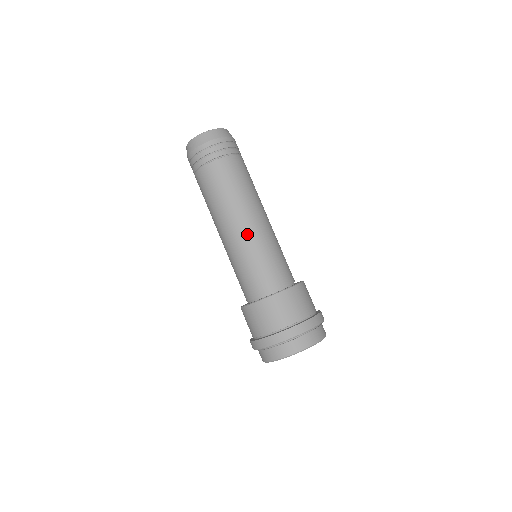
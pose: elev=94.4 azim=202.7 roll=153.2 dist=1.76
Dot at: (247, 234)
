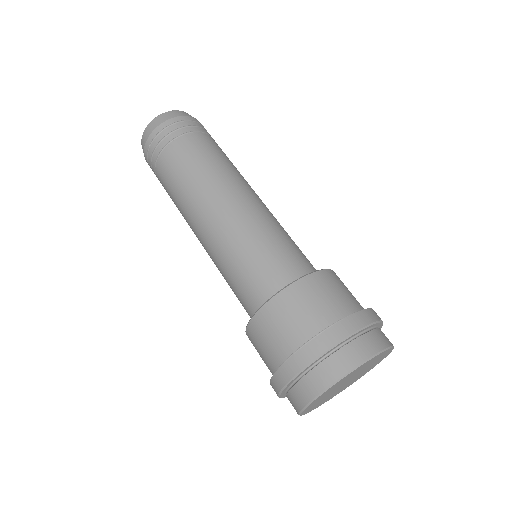
Dot at: (257, 207)
